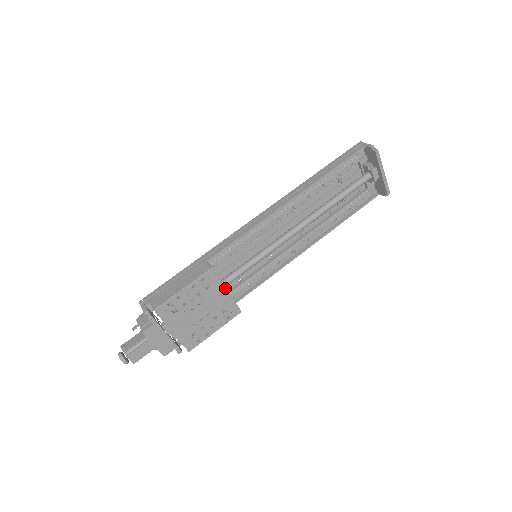
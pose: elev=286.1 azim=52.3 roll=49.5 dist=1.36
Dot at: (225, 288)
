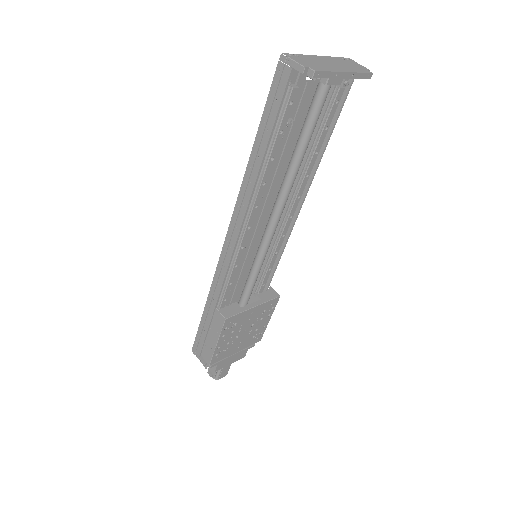
Dot at: (250, 309)
